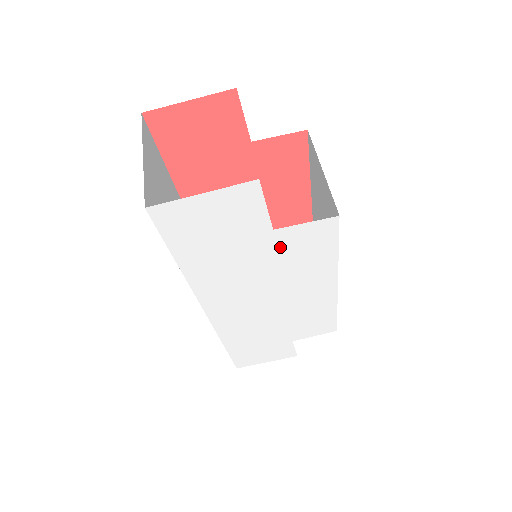
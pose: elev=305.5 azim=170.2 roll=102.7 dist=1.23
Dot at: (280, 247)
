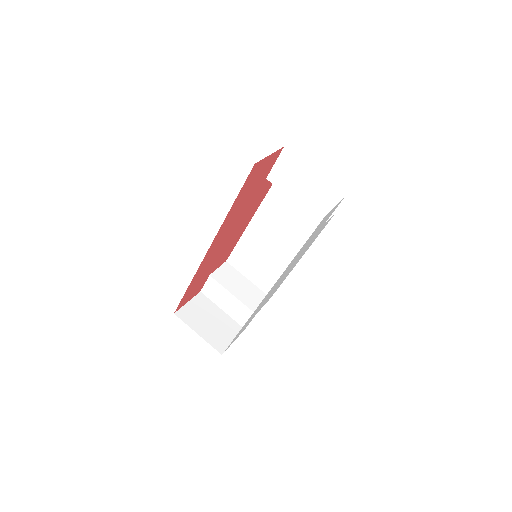
Dot at: (315, 236)
